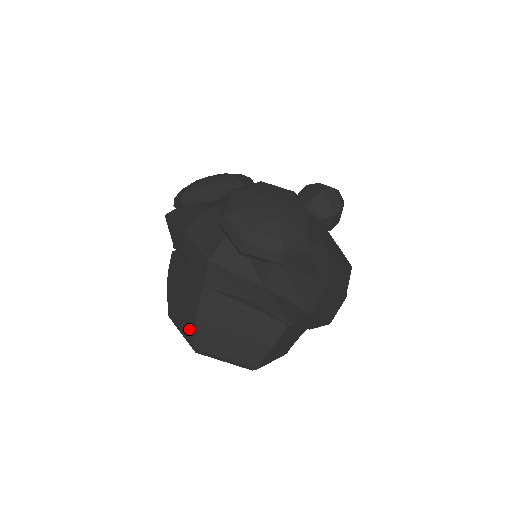
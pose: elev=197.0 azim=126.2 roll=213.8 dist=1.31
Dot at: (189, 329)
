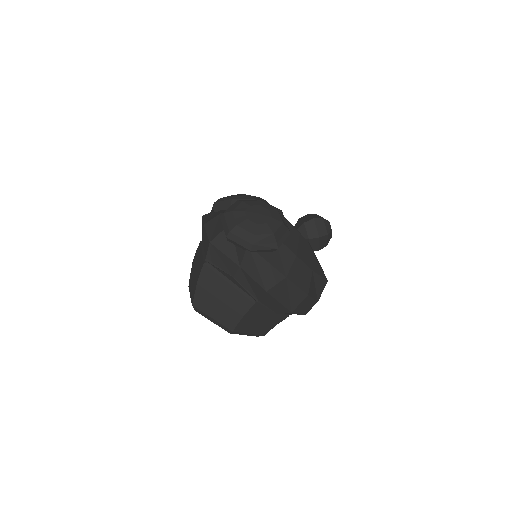
Dot at: (193, 292)
